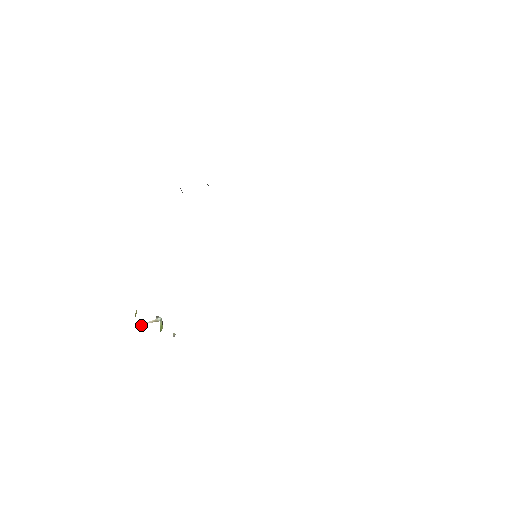
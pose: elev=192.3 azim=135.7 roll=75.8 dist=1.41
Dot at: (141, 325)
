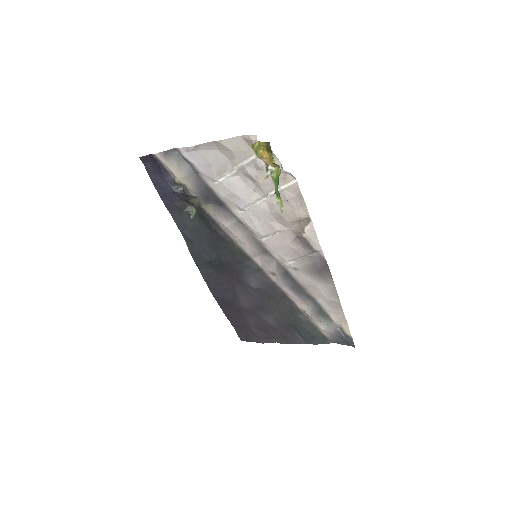
Dot at: (255, 187)
